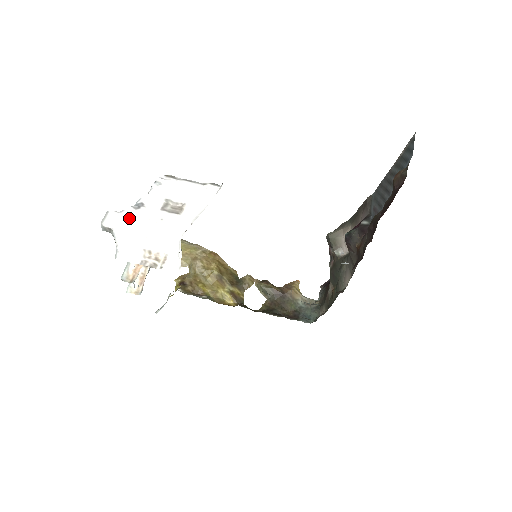
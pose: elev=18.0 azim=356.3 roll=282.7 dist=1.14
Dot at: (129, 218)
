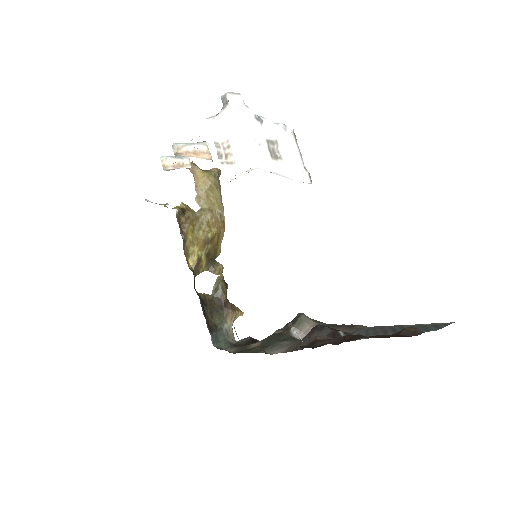
Dot at: (245, 115)
